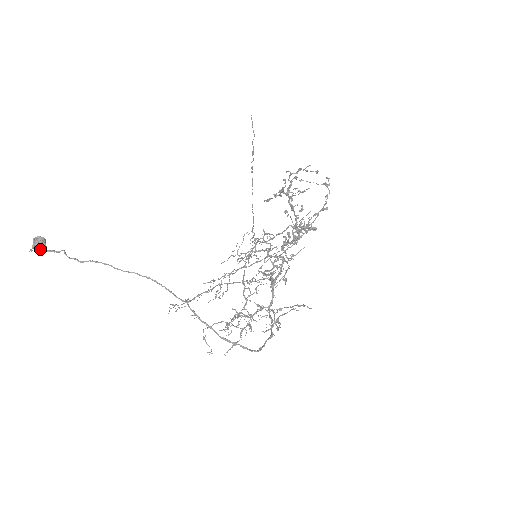
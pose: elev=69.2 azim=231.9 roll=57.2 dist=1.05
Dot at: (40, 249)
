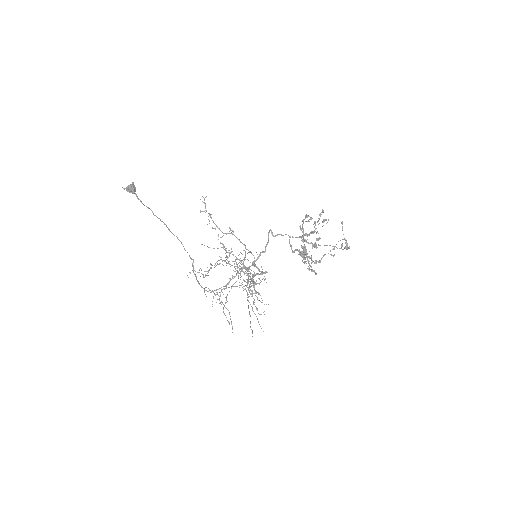
Dot at: occluded
